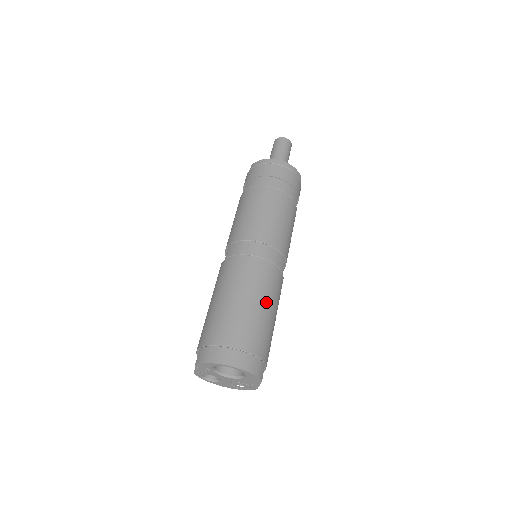
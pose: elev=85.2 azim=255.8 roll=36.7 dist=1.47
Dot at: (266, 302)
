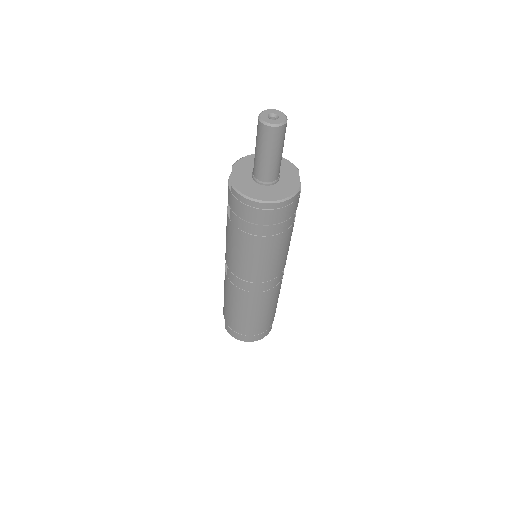
Dot at: (268, 309)
